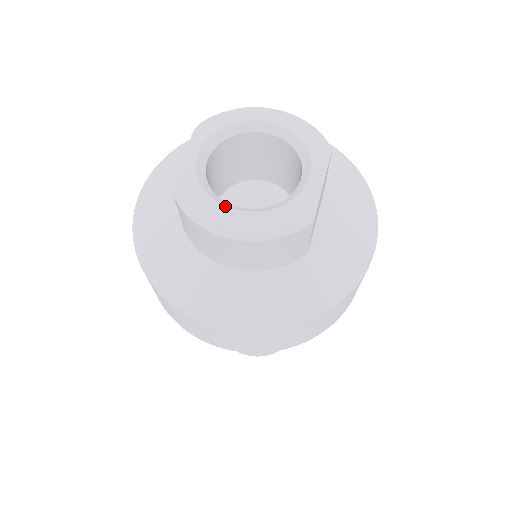
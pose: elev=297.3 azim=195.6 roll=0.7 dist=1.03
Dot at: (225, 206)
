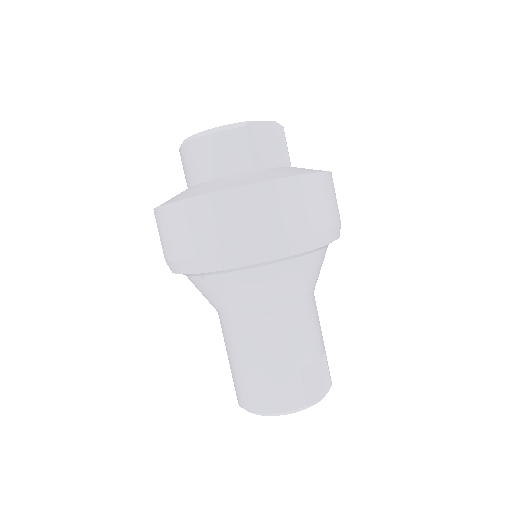
Dot at: occluded
